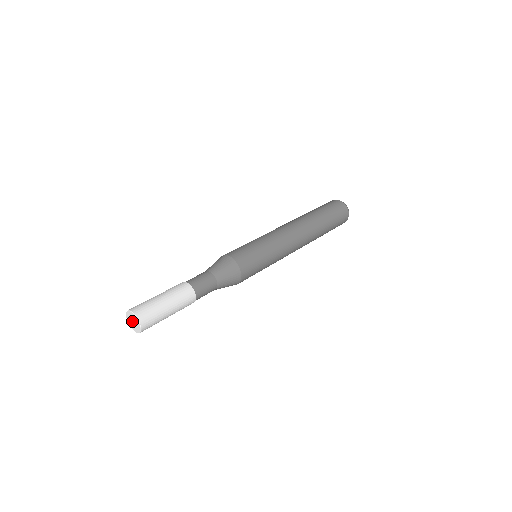
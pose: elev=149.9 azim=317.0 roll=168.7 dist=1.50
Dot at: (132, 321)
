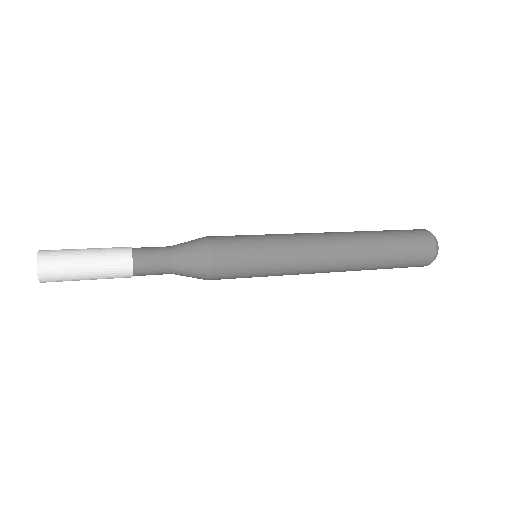
Dot at: occluded
